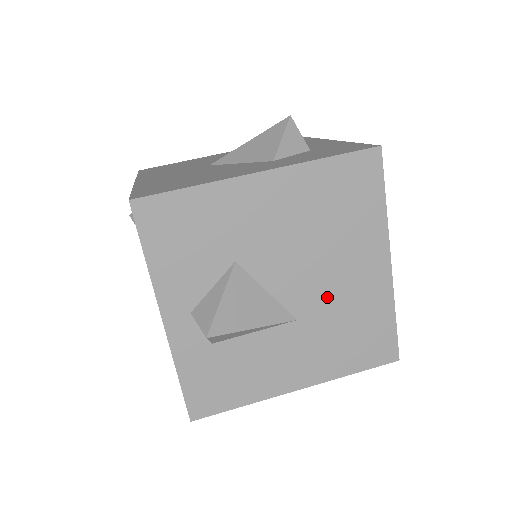
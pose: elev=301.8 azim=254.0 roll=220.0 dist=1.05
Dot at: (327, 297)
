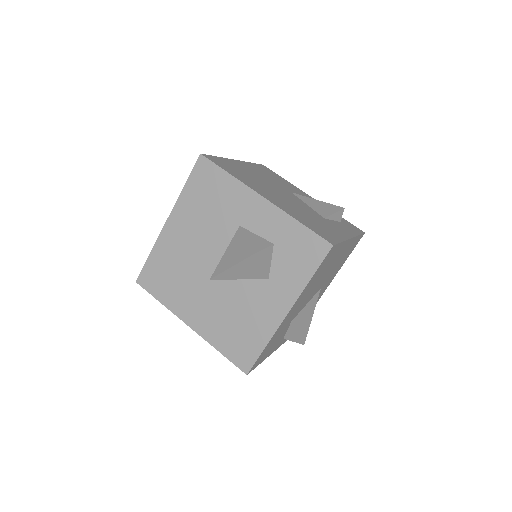
Dot at: occluded
